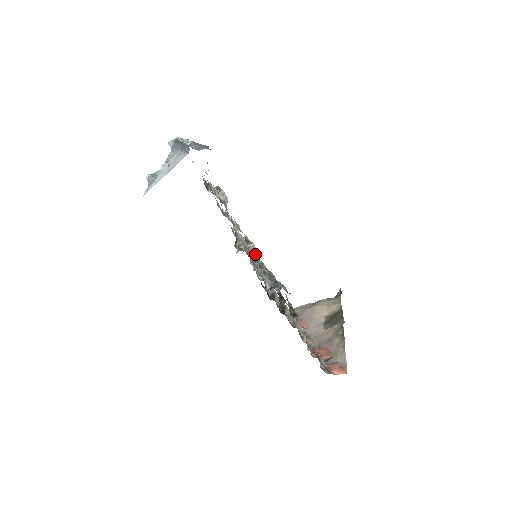
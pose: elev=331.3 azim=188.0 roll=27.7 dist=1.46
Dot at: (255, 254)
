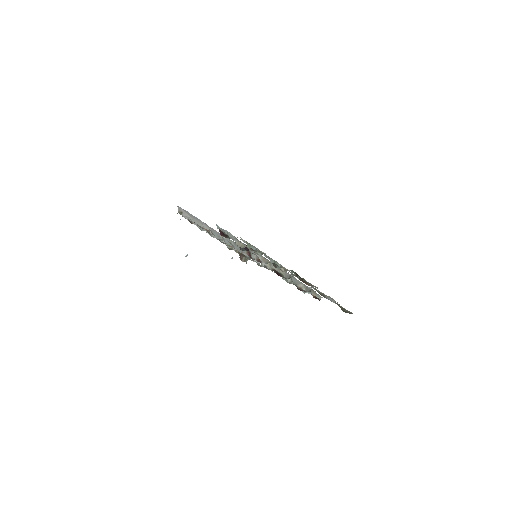
Dot at: occluded
